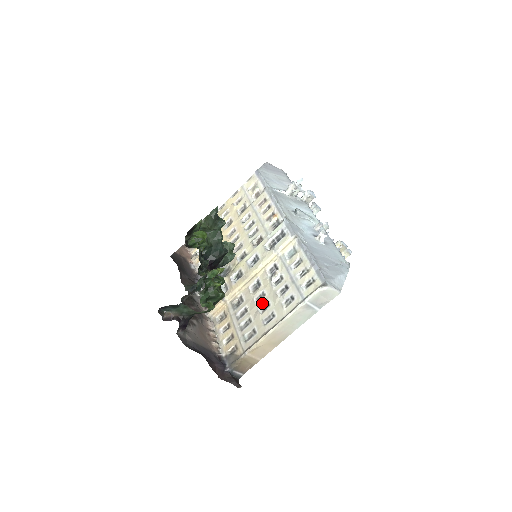
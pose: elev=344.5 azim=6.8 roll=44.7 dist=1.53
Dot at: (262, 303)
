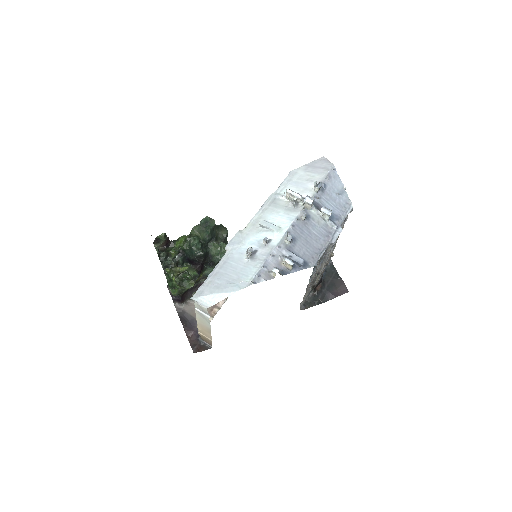
Dot at: occluded
